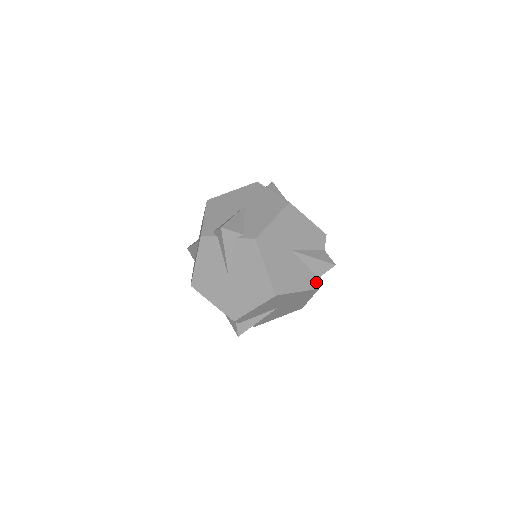
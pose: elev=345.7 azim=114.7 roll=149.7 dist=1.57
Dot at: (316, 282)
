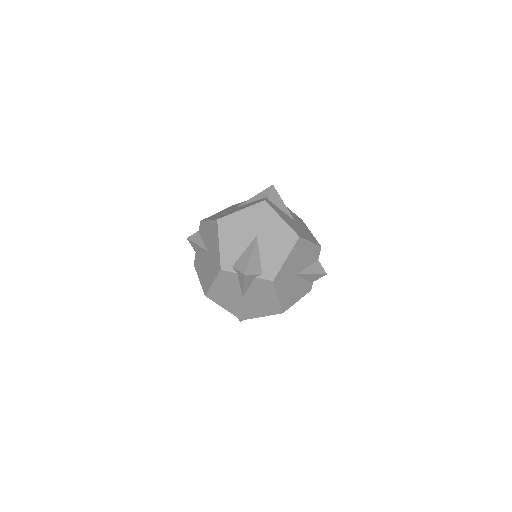
Dot at: (309, 287)
